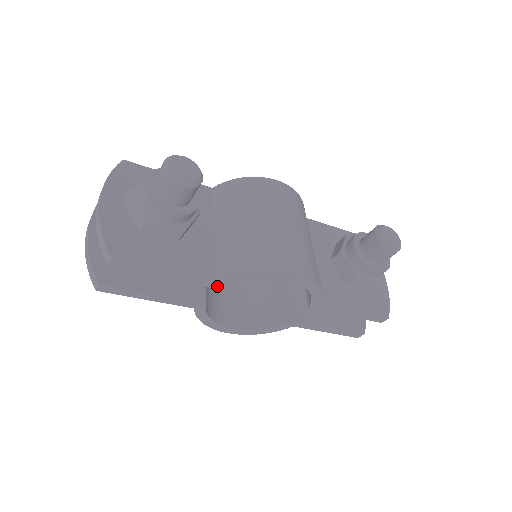
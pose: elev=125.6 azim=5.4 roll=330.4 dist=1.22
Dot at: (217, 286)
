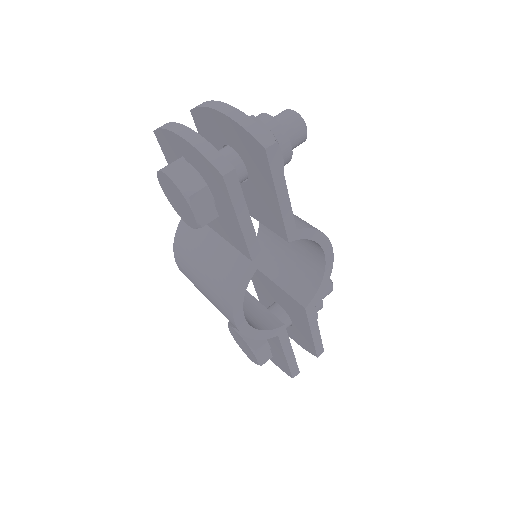
Dot at: (291, 237)
